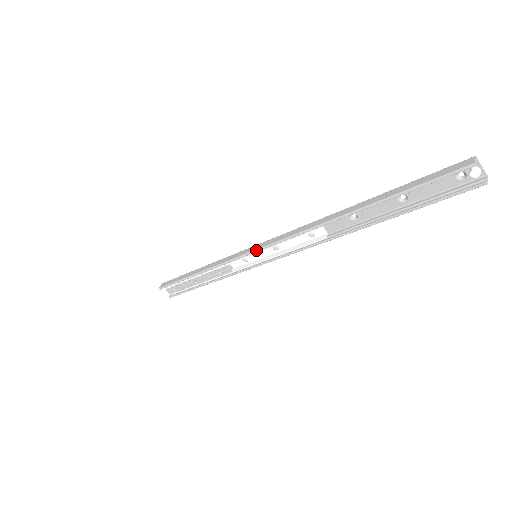
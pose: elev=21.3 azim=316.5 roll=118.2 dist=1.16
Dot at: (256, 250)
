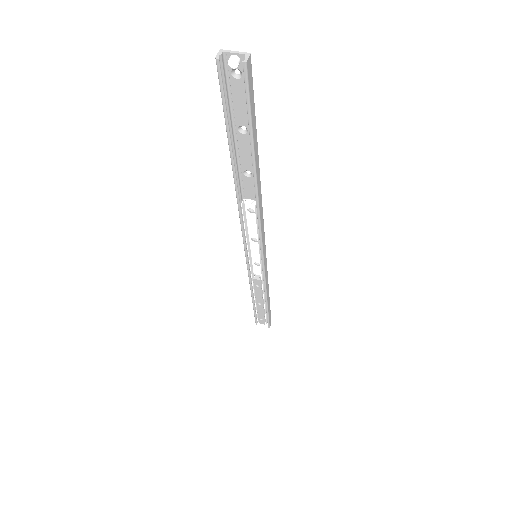
Dot at: (245, 252)
